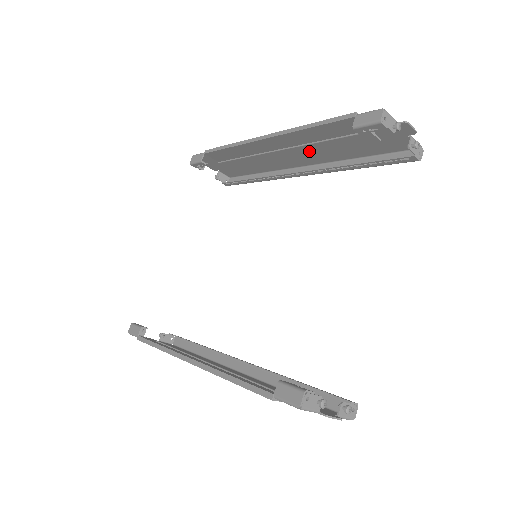
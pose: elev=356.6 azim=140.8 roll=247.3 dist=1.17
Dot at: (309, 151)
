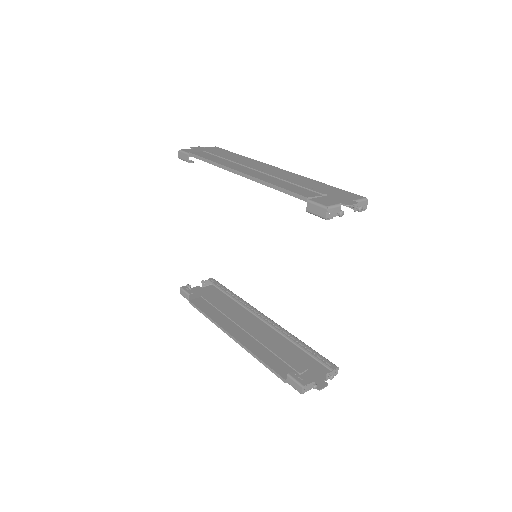
Dot at: occluded
